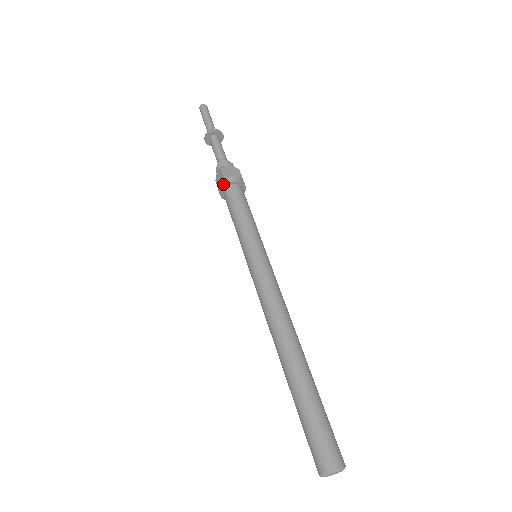
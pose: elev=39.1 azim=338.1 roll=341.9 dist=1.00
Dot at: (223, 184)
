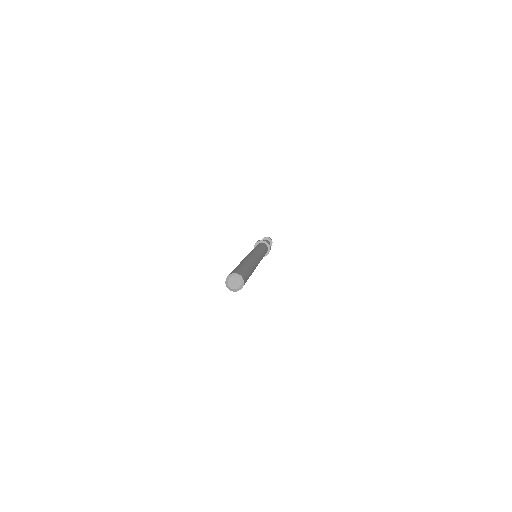
Dot at: (255, 243)
